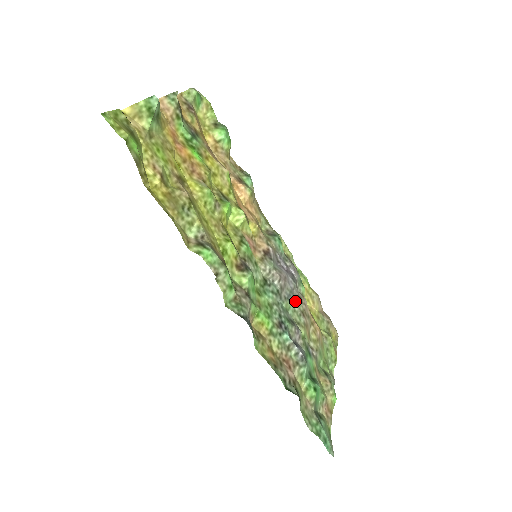
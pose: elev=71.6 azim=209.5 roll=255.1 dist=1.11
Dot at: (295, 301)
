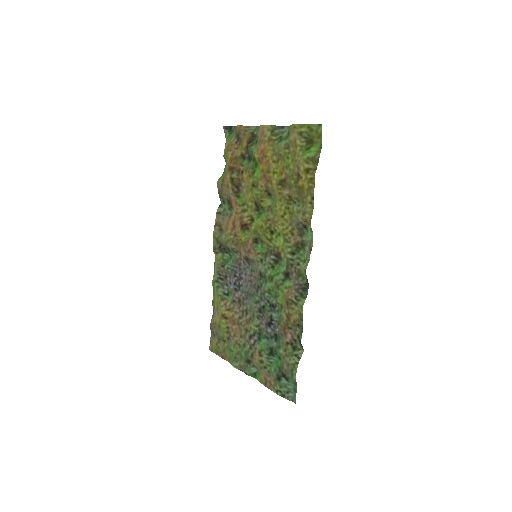
Dot at: (247, 300)
